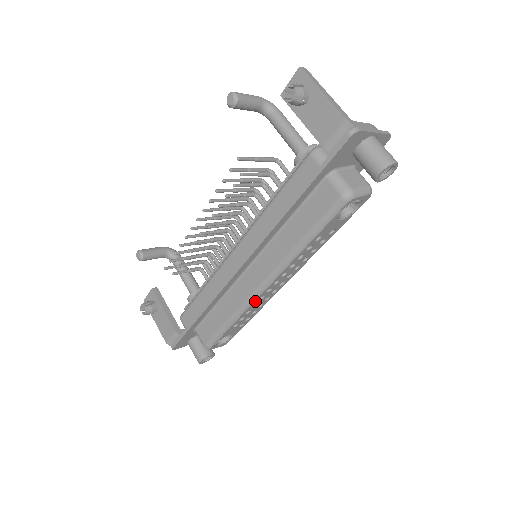
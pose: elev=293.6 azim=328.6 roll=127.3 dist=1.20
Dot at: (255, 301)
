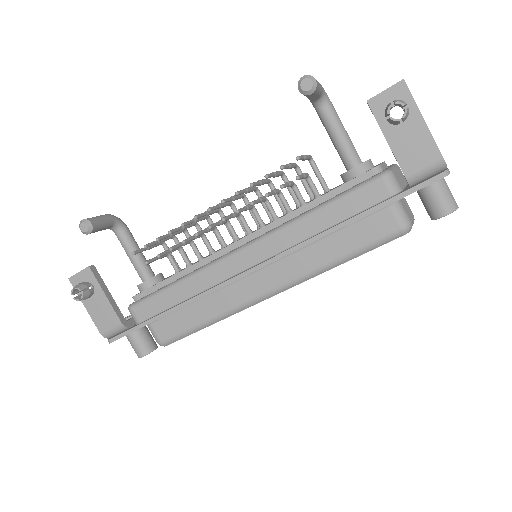
Dot at: (250, 306)
